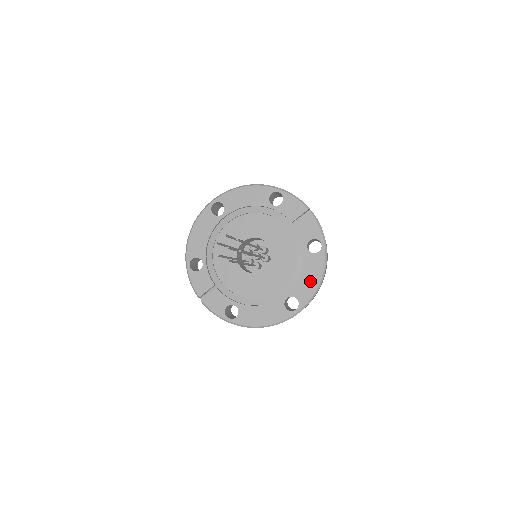
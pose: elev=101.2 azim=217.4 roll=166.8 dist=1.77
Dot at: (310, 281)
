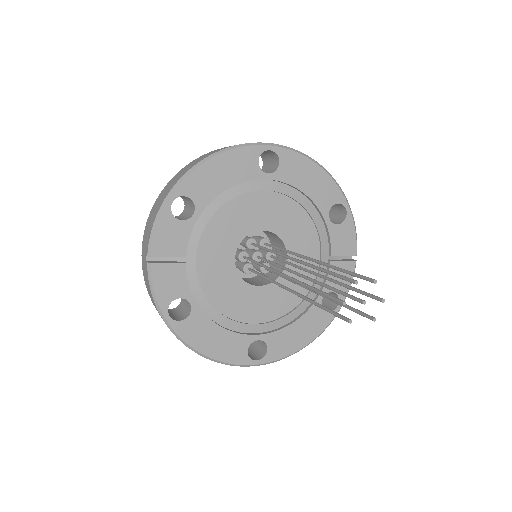
Dot at: (296, 338)
